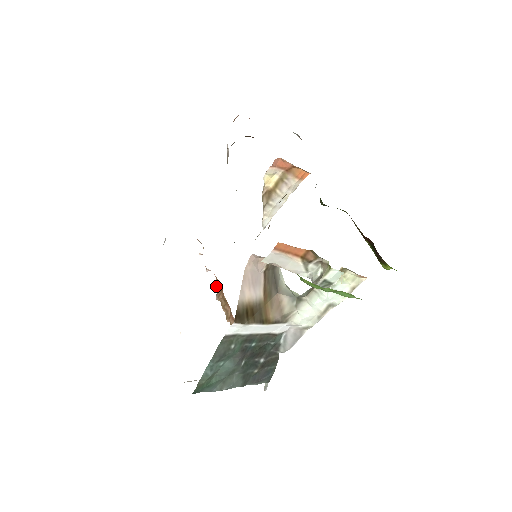
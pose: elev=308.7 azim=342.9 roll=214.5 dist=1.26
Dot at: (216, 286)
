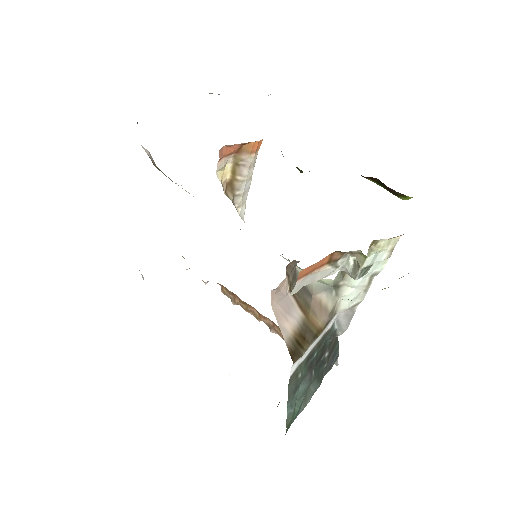
Dot at: (225, 293)
